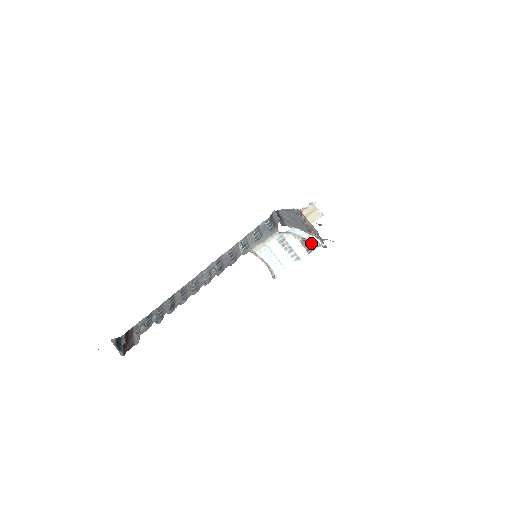
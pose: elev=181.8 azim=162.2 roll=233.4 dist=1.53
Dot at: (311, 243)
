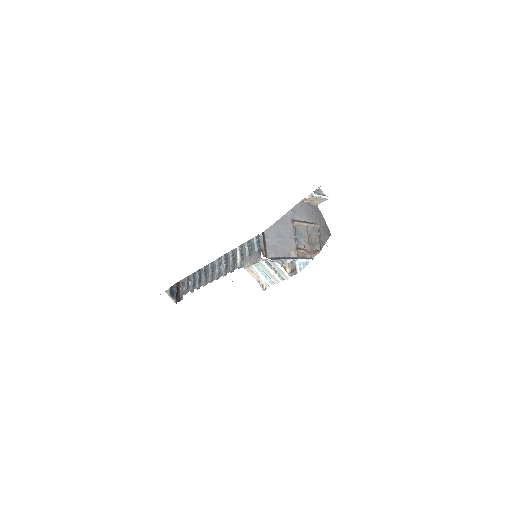
Dot at: (295, 265)
